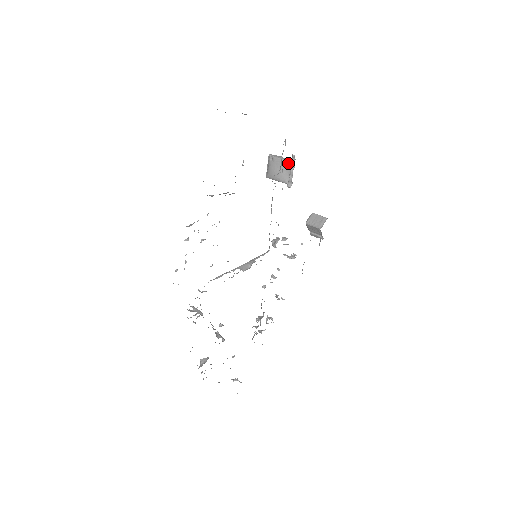
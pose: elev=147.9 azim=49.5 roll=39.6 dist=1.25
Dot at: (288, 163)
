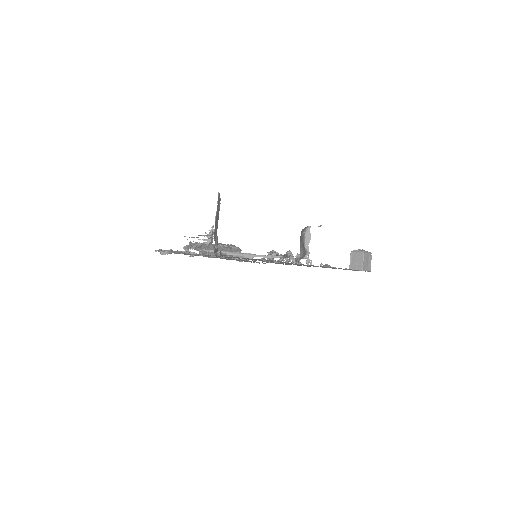
Dot at: (306, 252)
